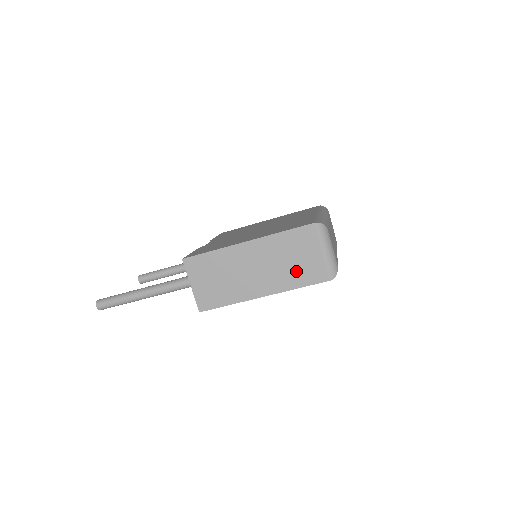
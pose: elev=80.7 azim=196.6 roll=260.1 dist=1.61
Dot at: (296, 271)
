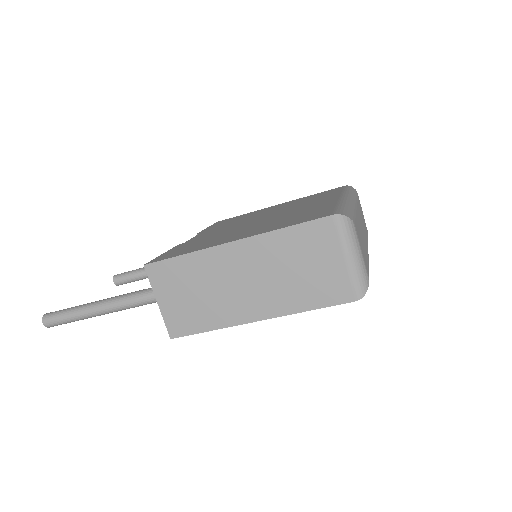
Dot at: (306, 286)
